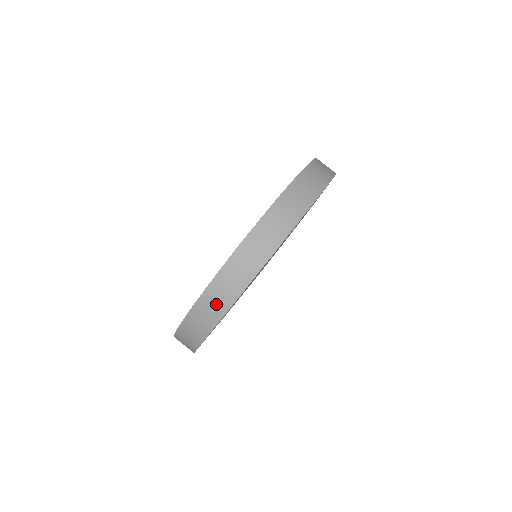
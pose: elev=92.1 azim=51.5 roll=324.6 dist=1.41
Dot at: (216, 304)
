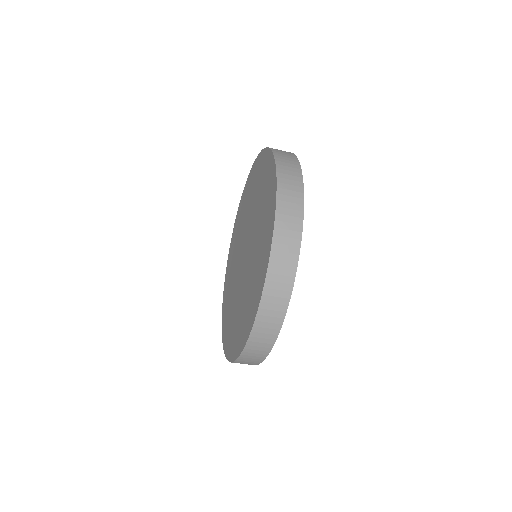
Dot at: (256, 355)
